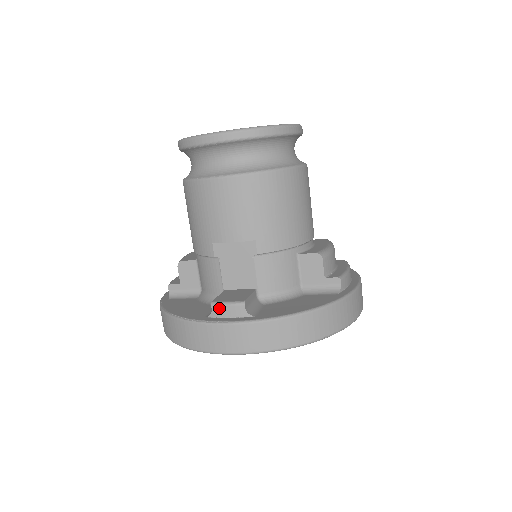
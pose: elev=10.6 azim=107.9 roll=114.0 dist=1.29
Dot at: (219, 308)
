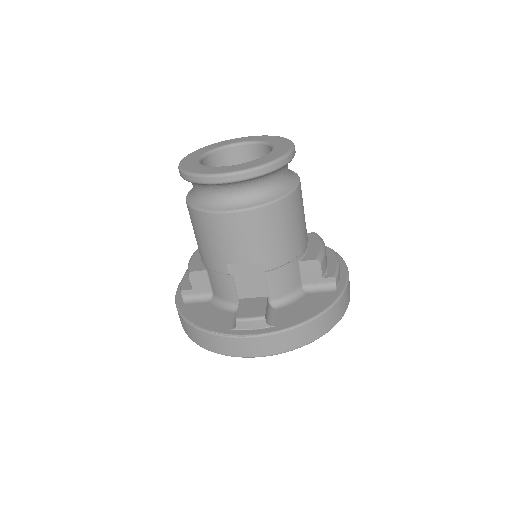
Dot at: (243, 323)
